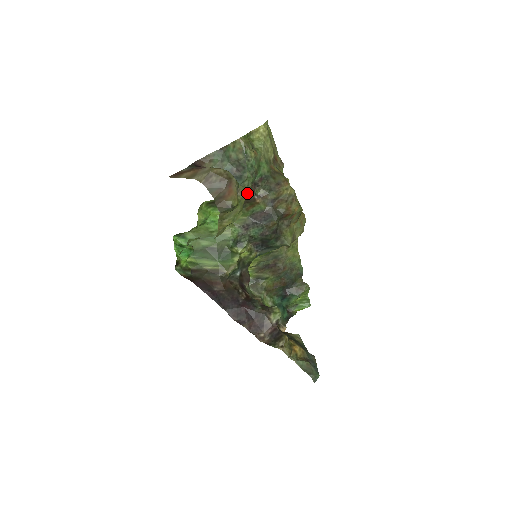
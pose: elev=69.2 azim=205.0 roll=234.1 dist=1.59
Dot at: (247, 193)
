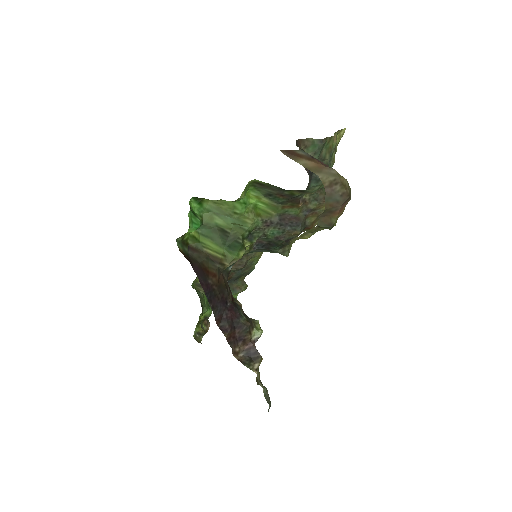
Dot at: (302, 194)
